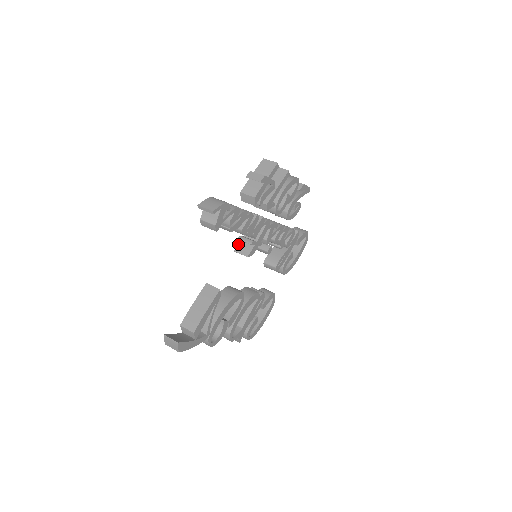
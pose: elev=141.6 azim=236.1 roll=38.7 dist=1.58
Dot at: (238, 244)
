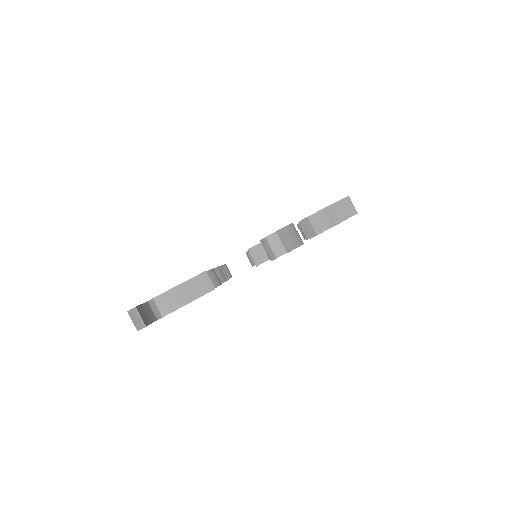
Dot at: (256, 245)
